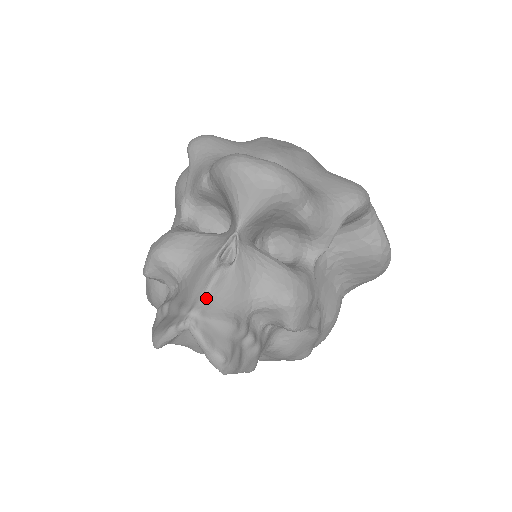
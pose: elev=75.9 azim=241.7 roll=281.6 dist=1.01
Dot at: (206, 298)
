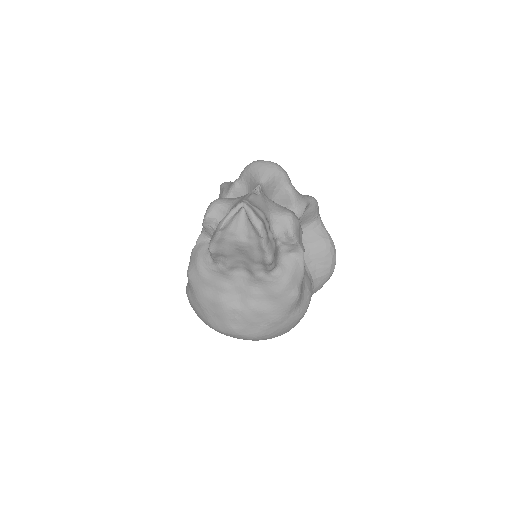
Dot at: (249, 200)
